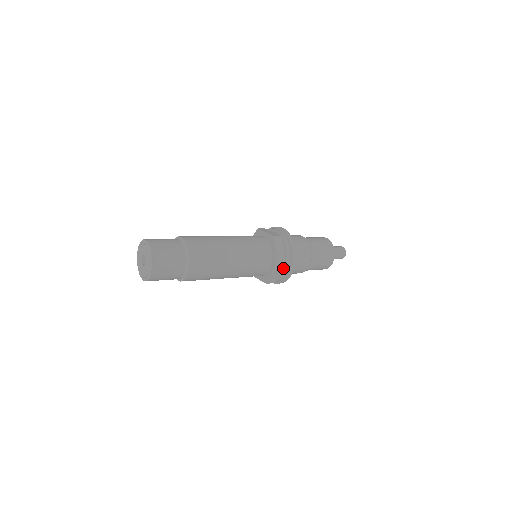
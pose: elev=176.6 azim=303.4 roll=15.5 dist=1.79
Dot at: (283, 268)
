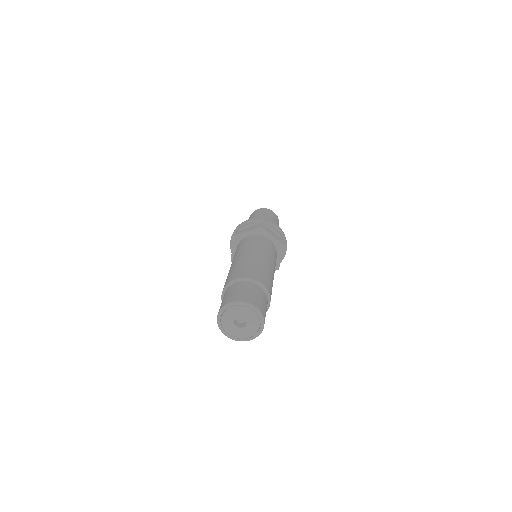
Dot at: occluded
